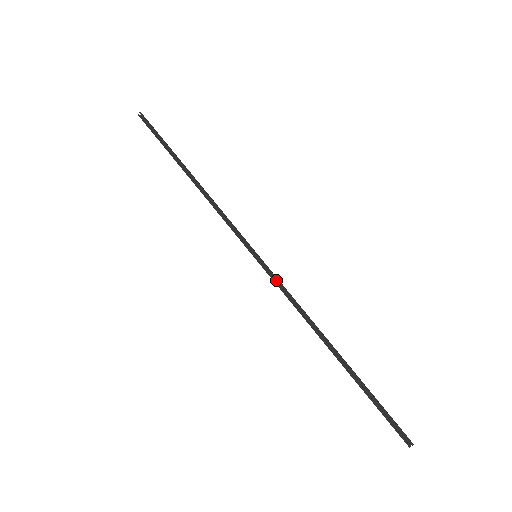
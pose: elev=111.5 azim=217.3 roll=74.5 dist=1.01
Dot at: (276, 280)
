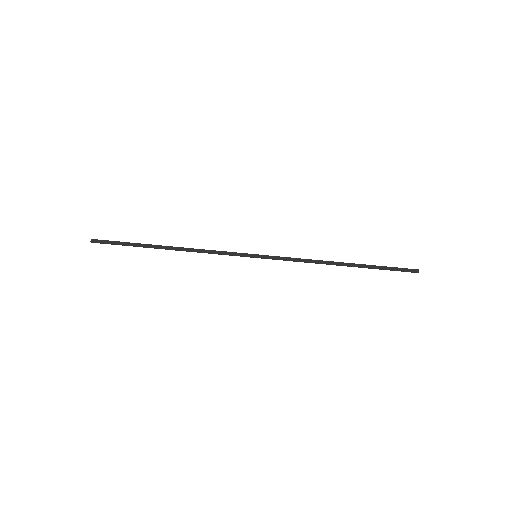
Dot at: (280, 257)
